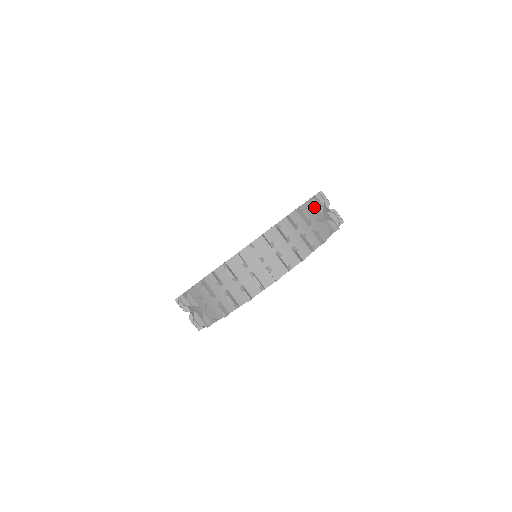
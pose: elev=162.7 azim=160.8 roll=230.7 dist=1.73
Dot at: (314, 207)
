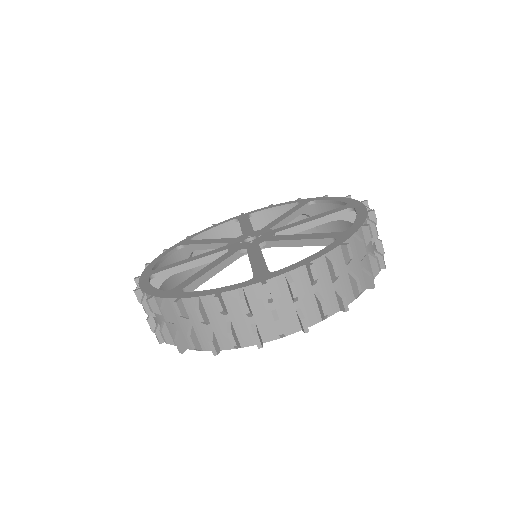
Dot at: occluded
